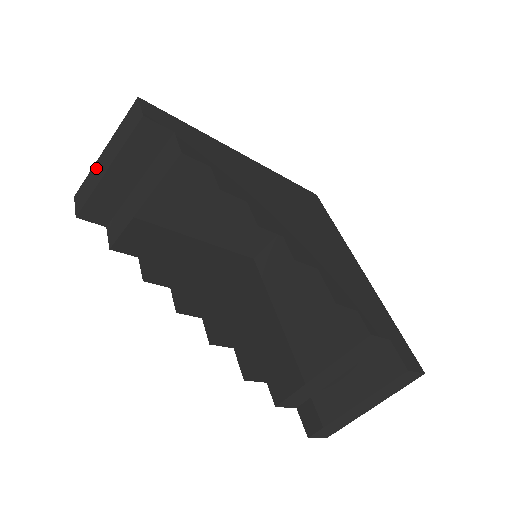
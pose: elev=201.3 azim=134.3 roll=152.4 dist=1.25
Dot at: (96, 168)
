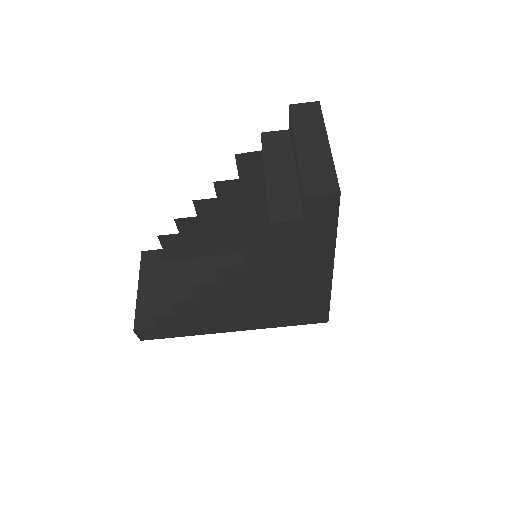
Dot at: occluded
